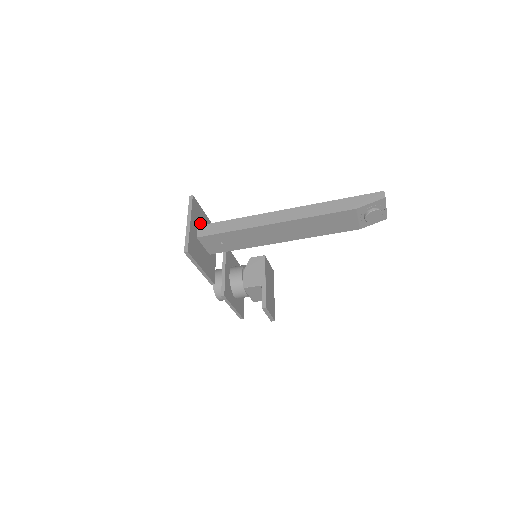
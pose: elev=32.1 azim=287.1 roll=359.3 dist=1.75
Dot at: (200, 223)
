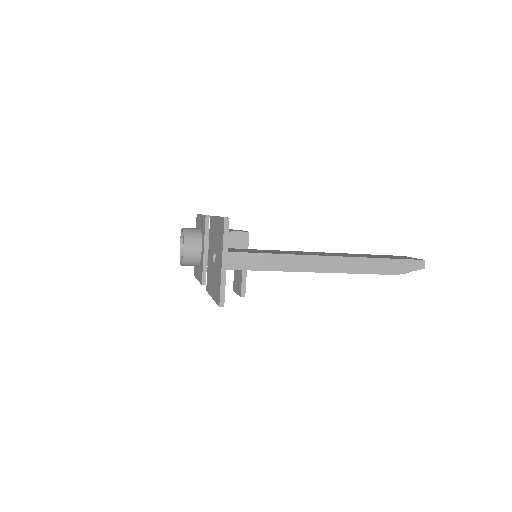
Dot at: occluded
